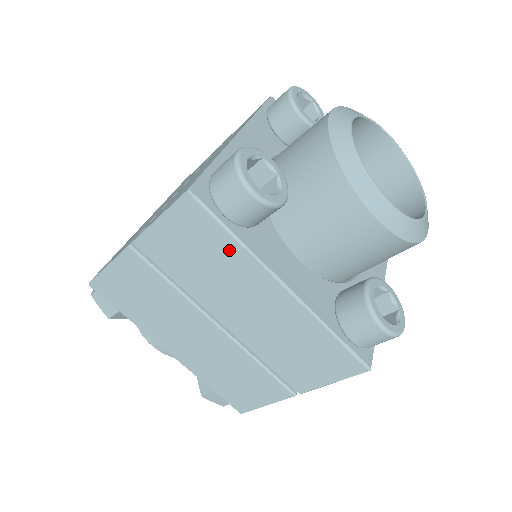
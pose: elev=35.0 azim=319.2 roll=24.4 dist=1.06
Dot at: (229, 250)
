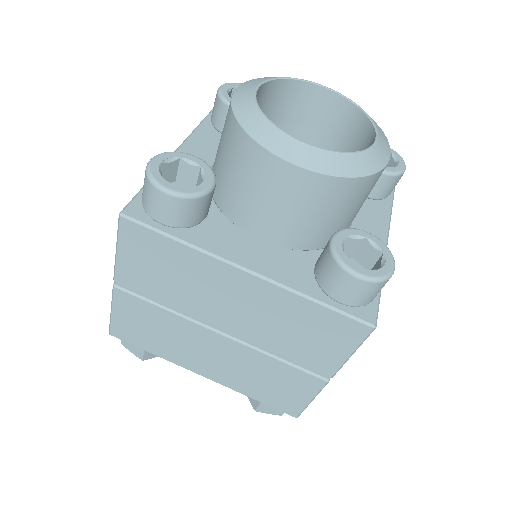
Dot at: (181, 254)
